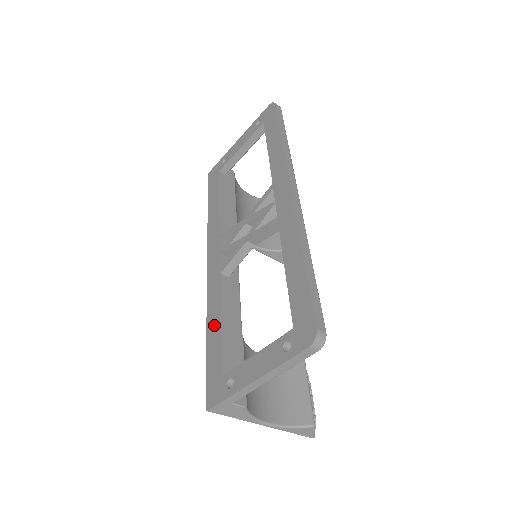
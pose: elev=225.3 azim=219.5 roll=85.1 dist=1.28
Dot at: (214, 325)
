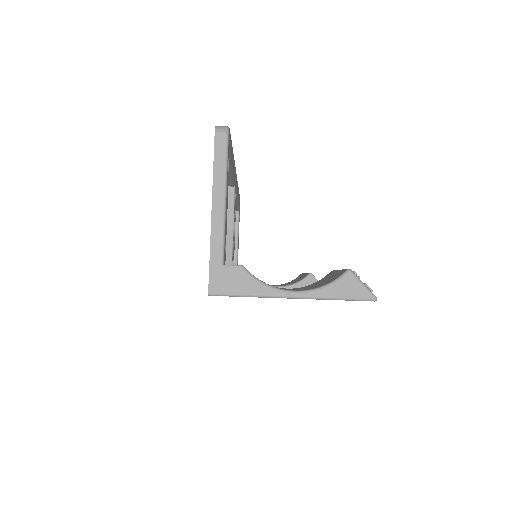
Dot at: occluded
